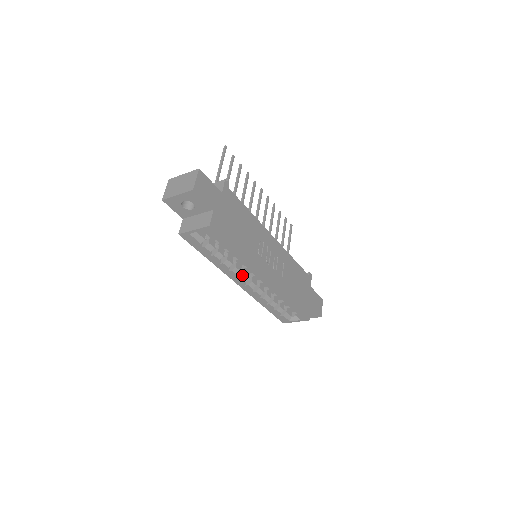
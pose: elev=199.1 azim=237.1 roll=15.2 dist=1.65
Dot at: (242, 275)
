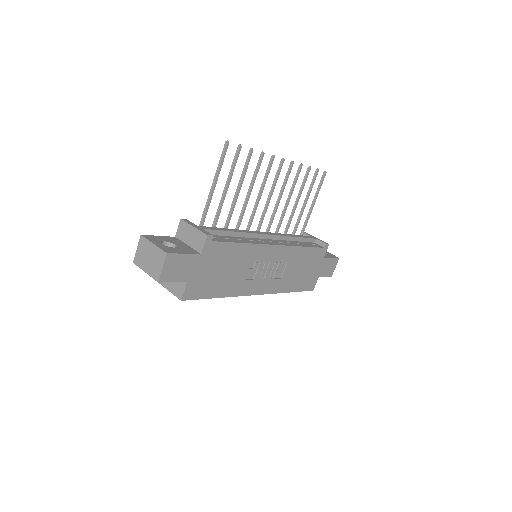
Dot at: occluded
